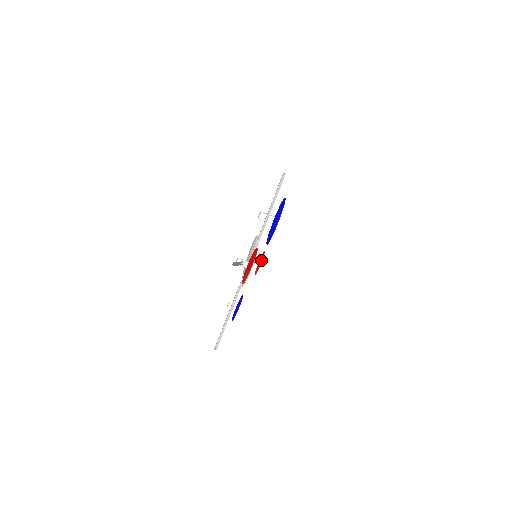
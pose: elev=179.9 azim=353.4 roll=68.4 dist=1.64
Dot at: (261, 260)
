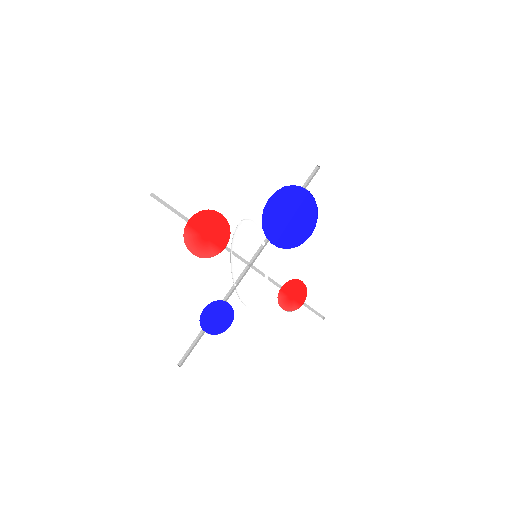
Dot at: (301, 296)
